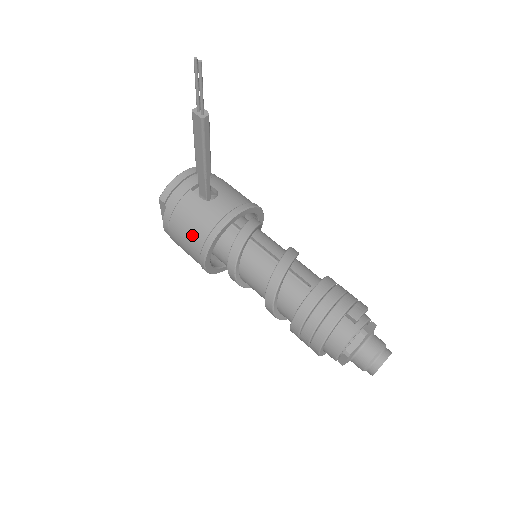
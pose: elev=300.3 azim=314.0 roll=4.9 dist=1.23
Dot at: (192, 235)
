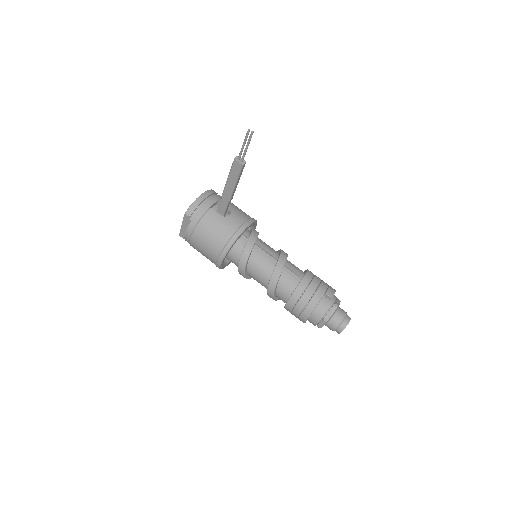
Dot at: (214, 241)
